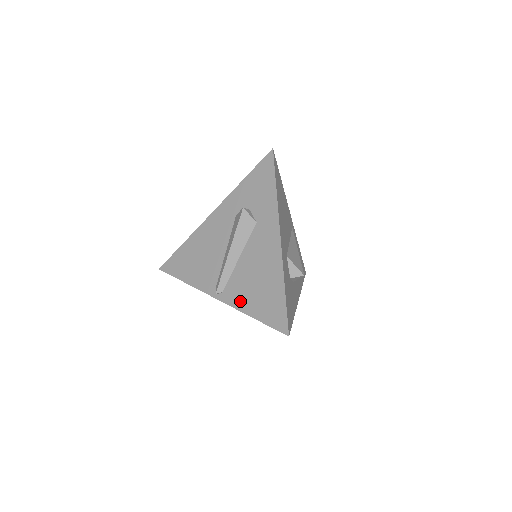
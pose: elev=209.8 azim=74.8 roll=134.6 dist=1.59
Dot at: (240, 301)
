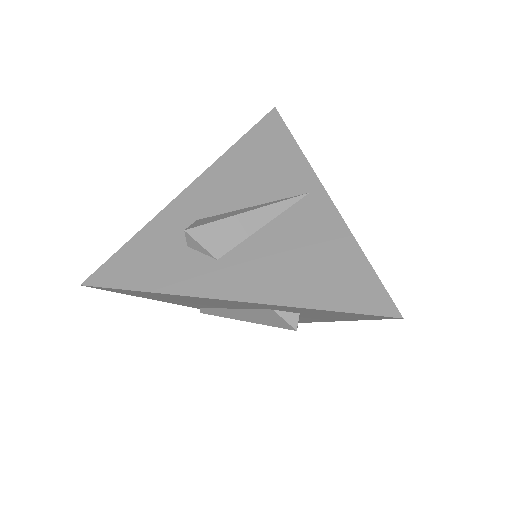
Dot at: occluded
